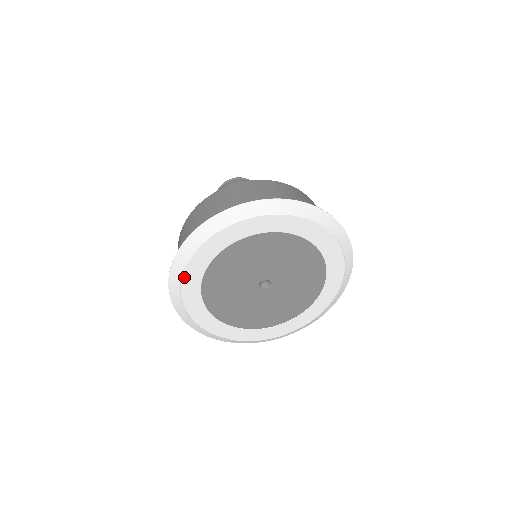
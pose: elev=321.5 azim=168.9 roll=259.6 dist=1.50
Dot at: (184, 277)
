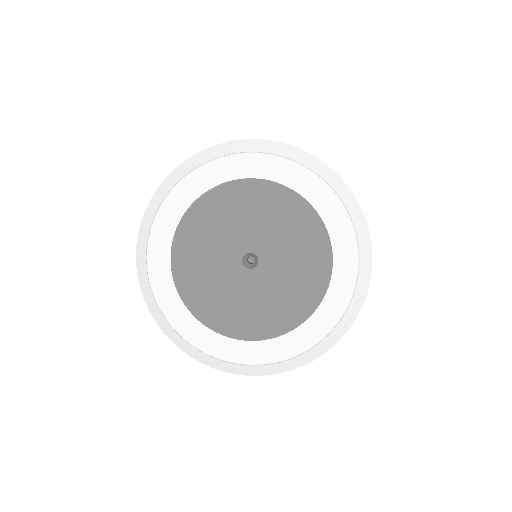
Dot at: (161, 307)
